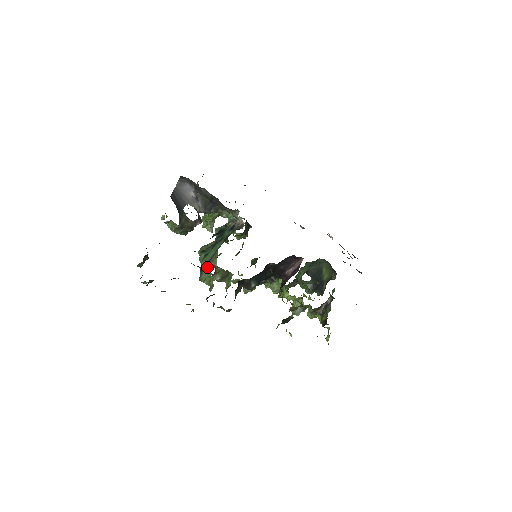
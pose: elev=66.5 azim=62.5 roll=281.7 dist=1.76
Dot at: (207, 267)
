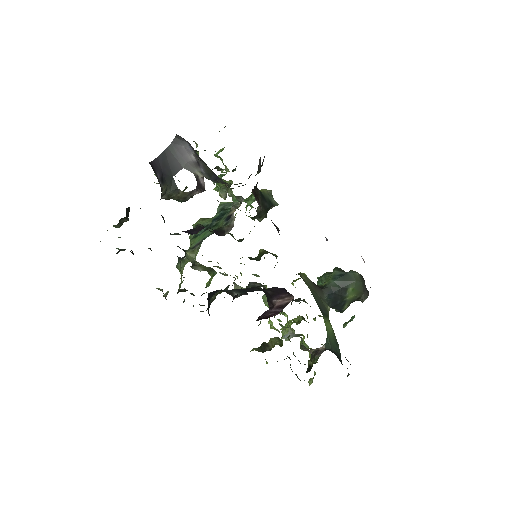
Dot at: (183, 259)
